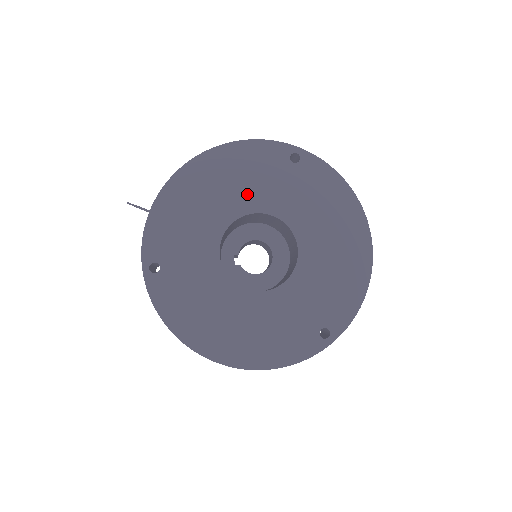
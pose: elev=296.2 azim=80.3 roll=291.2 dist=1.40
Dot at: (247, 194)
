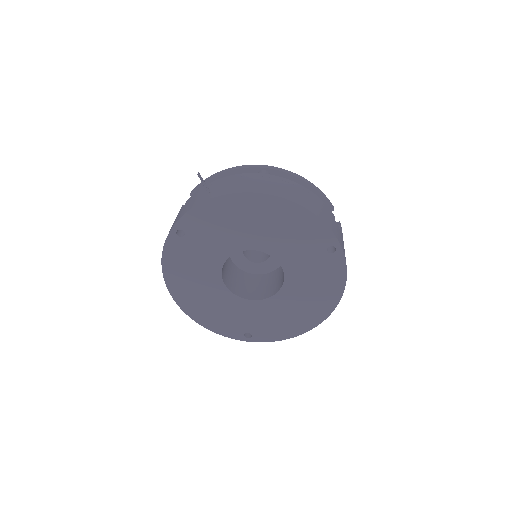
Dot at: (279, 243)
